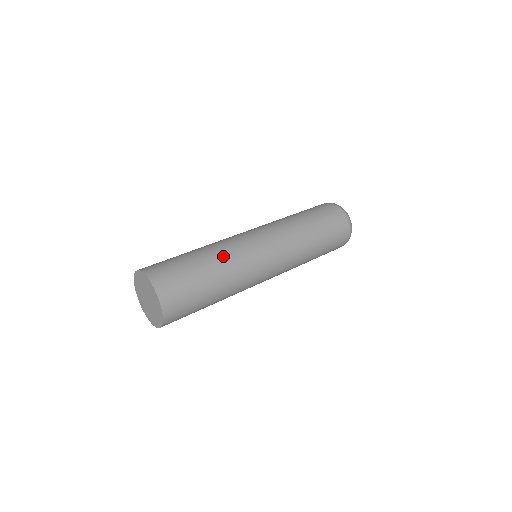
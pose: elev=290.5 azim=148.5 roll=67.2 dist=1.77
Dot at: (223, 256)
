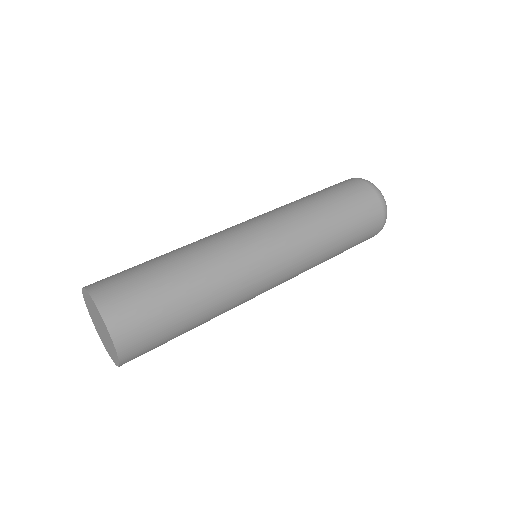
Dot at: (192, 247)
